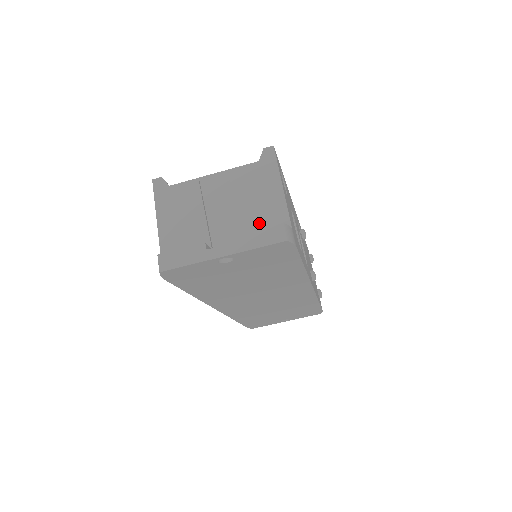
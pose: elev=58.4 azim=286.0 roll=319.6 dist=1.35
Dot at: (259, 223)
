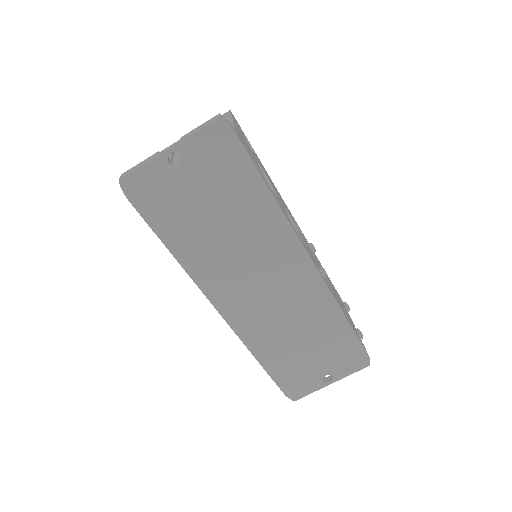
Dot at: occluded
